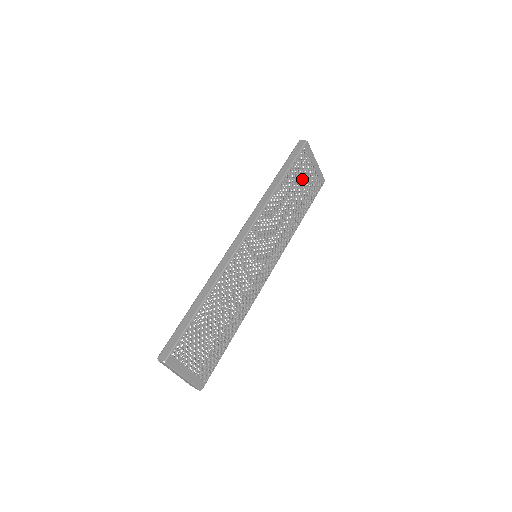
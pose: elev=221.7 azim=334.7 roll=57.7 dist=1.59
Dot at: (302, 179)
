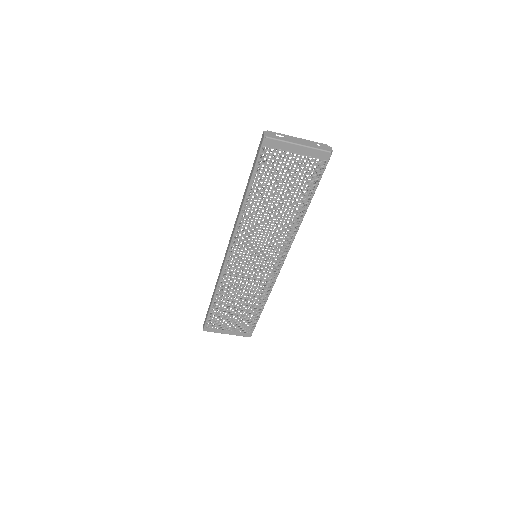
Dot at: (281, 176)
